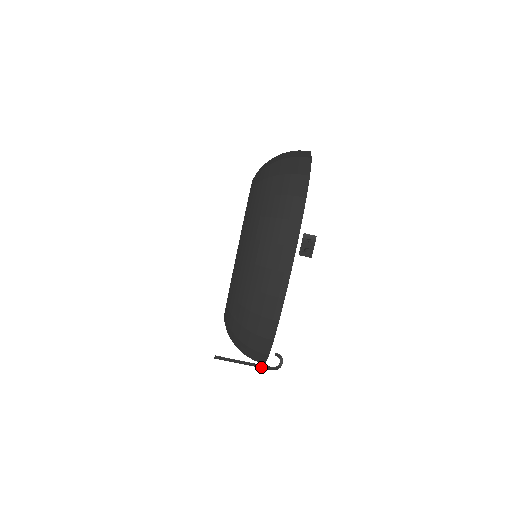
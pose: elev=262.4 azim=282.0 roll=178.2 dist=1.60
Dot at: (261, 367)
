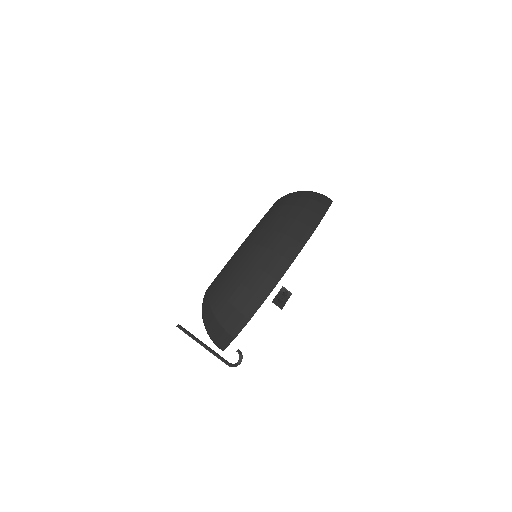
Dot at: (219, 356)
